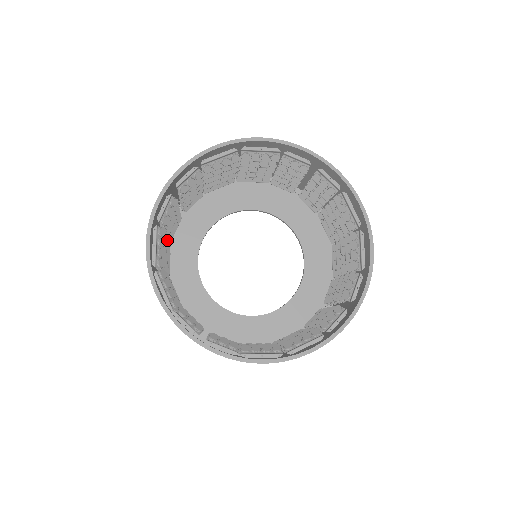
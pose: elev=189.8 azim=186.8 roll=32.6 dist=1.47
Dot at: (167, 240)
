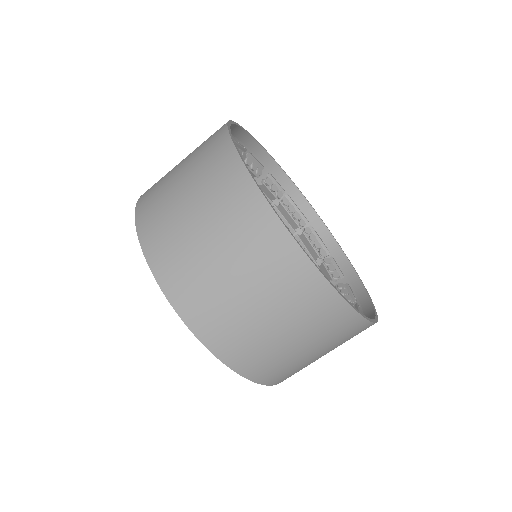
Dot at: occluded
